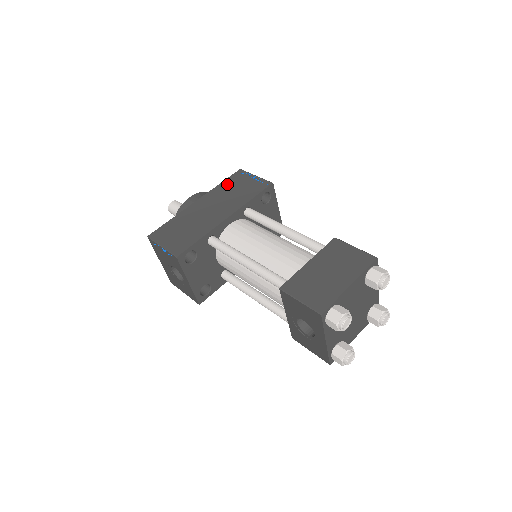
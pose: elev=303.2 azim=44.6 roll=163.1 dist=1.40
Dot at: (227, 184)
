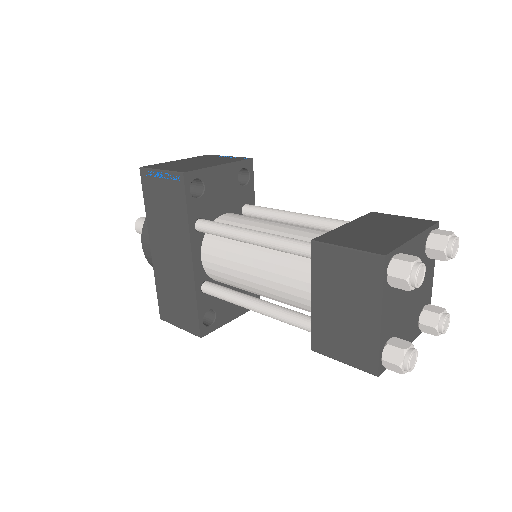
Dot at: (150, 205)
